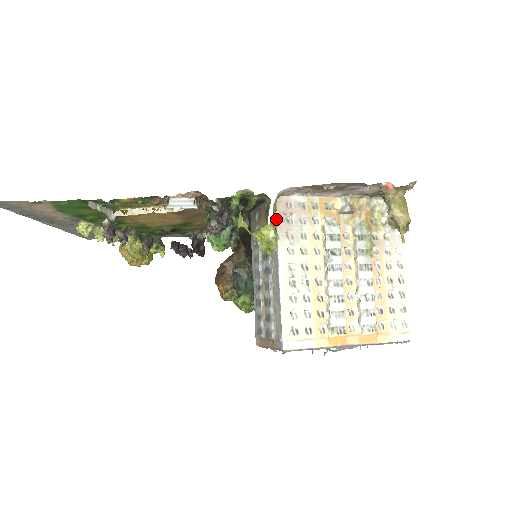
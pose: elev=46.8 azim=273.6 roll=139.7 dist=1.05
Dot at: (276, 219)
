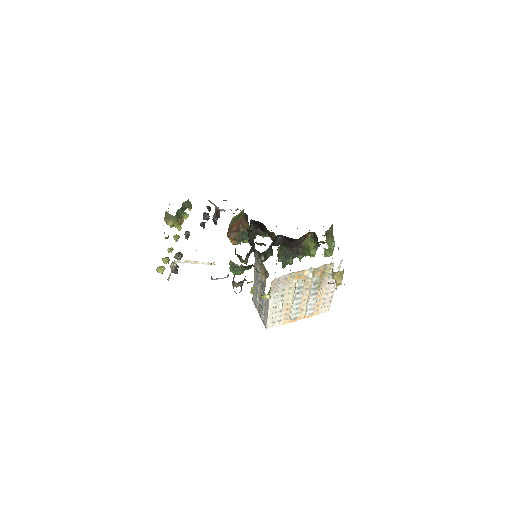
Dot at: (271, 288)
